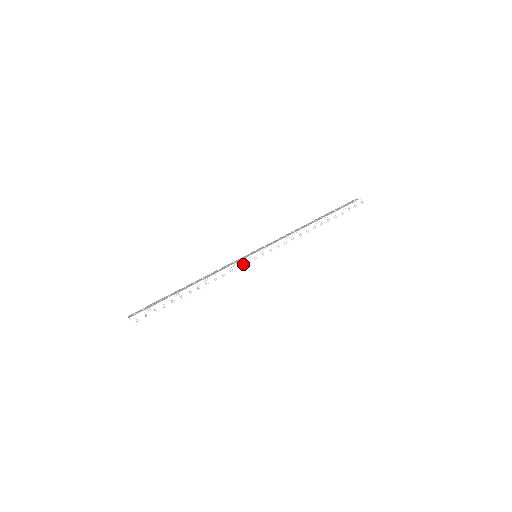
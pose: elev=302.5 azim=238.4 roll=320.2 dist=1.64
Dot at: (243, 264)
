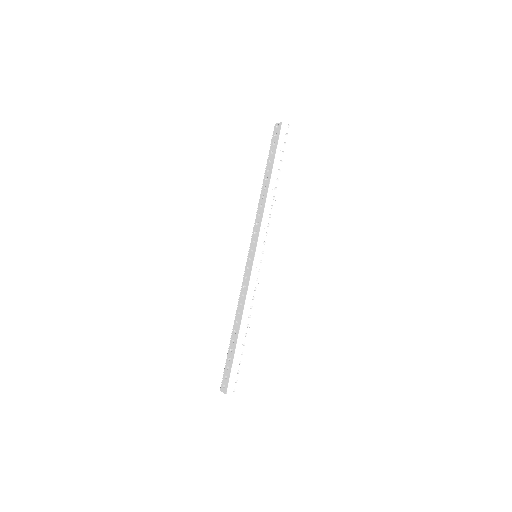
Dot at: (257, 275)
